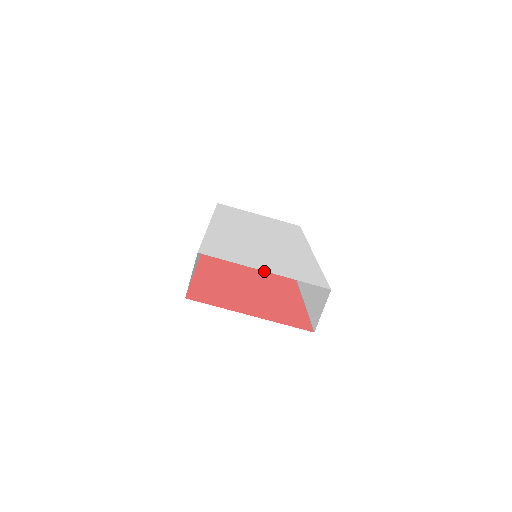
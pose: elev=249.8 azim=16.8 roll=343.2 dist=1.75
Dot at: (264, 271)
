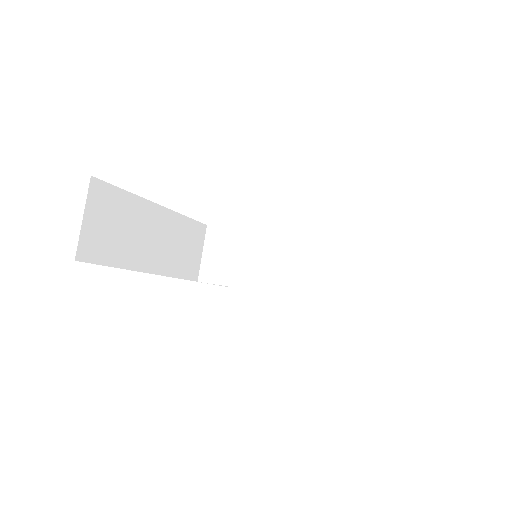
Dot at: occluded
